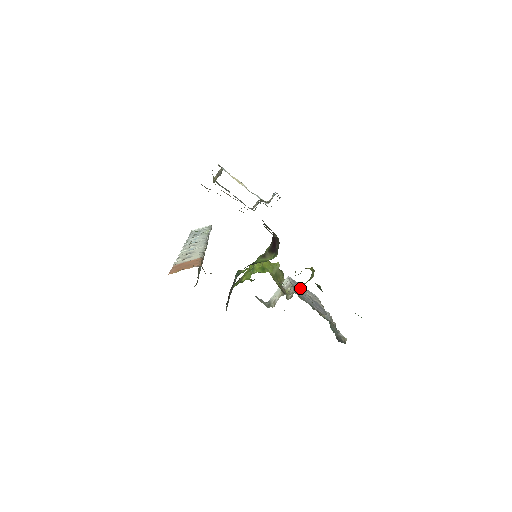
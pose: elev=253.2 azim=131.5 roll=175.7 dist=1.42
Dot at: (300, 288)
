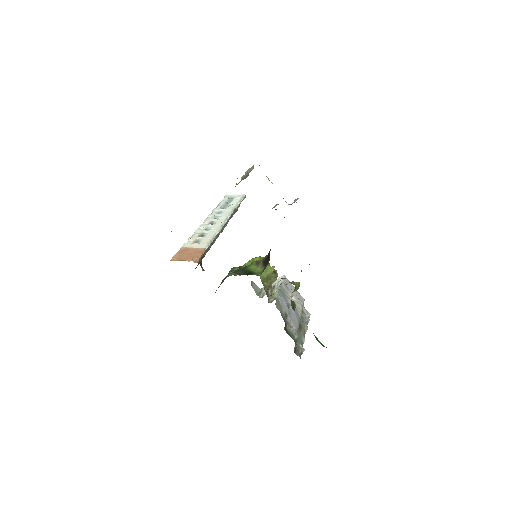
Dot at: (288, 291)
